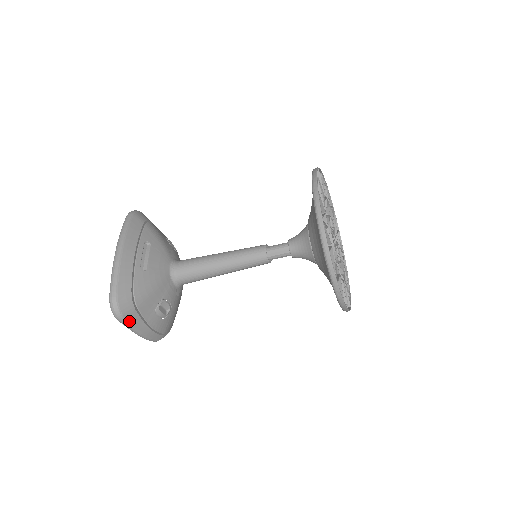
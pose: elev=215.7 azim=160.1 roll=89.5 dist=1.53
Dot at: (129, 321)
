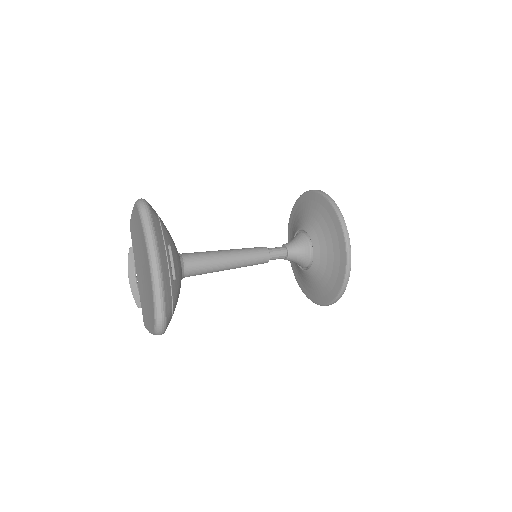
Dot at: occluded
